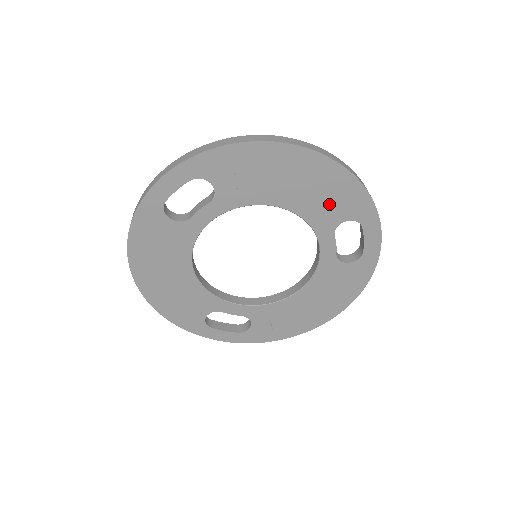
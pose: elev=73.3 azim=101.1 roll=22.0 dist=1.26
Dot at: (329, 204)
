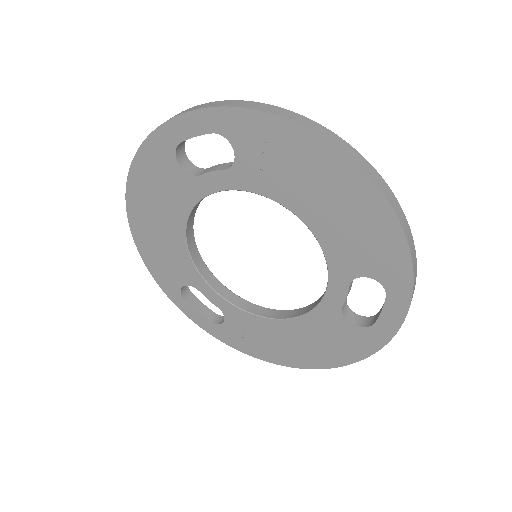
Dot at: (358, 247)
